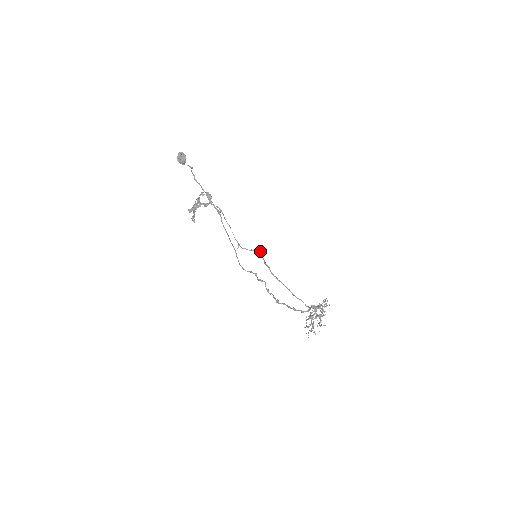
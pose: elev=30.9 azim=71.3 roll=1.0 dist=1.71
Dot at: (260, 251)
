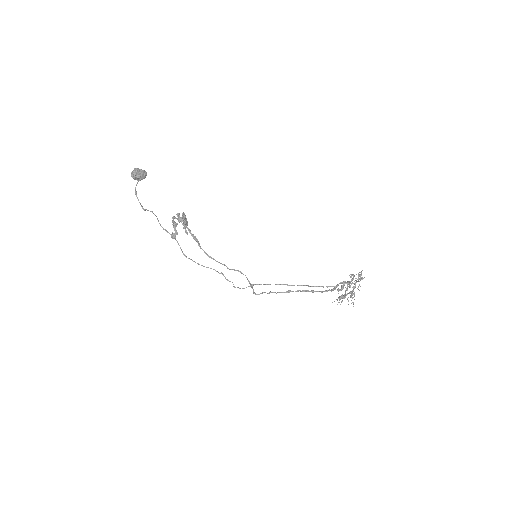
Dot at: occluded
